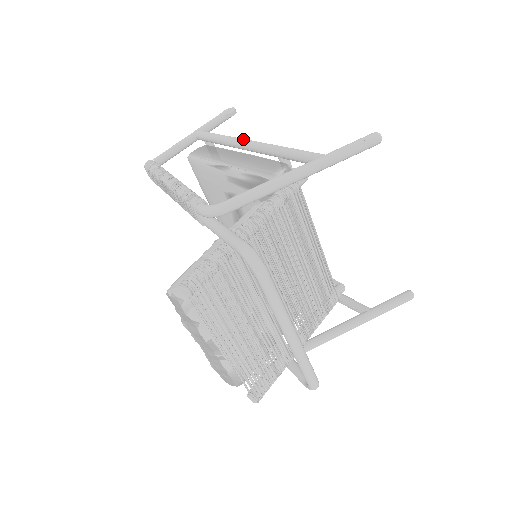
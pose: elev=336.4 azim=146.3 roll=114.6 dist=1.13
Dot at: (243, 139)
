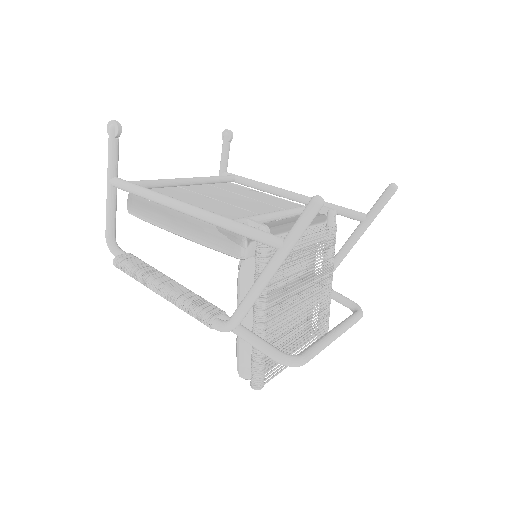
Dot at: (176, 206)
